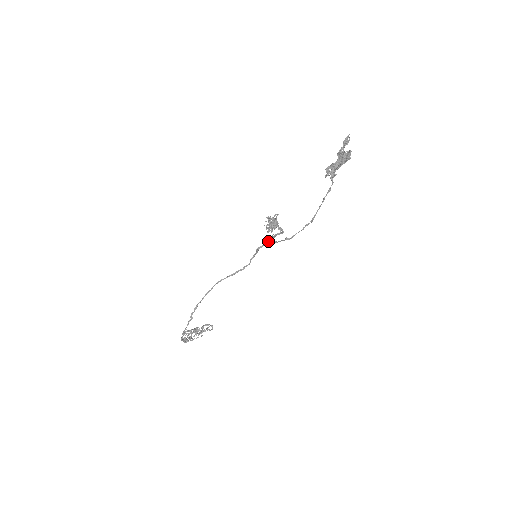
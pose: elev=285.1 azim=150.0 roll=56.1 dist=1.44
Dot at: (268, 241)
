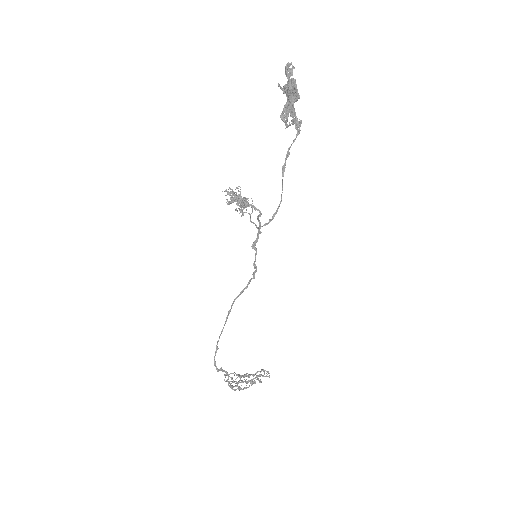
Dot at: (258, 231)
